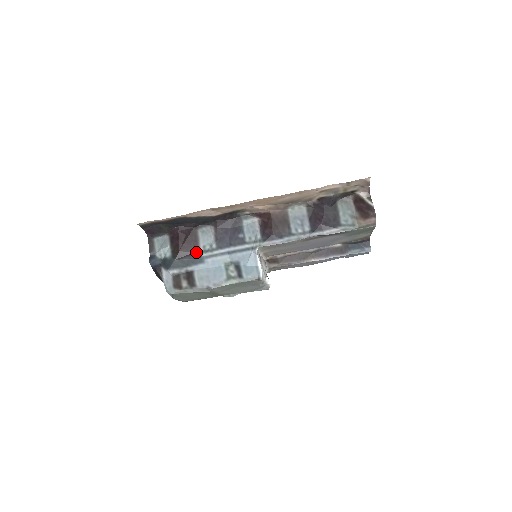
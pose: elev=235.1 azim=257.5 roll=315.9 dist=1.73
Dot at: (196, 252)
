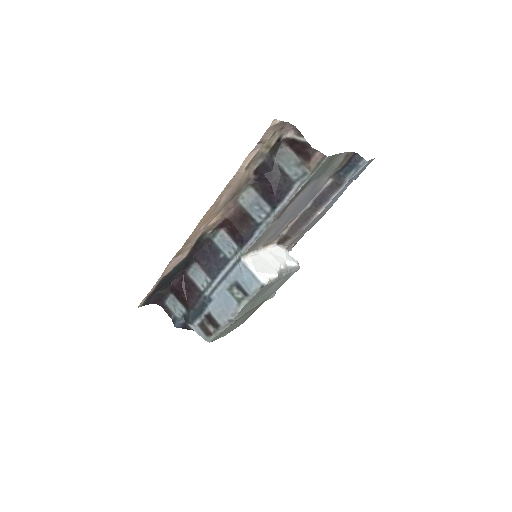
Dot at: (200, 295)
